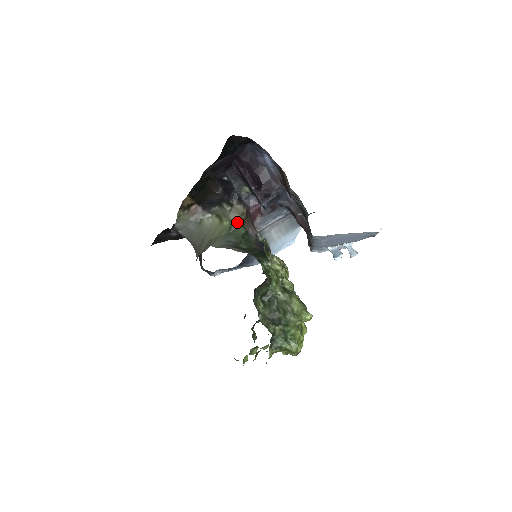
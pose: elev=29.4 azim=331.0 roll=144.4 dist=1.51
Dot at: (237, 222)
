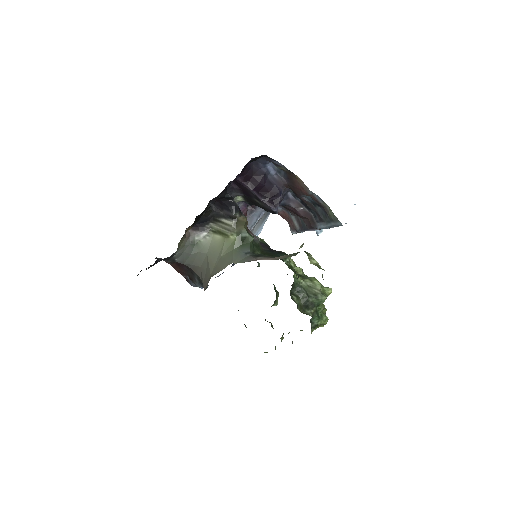
Dot at: (244, 232)
